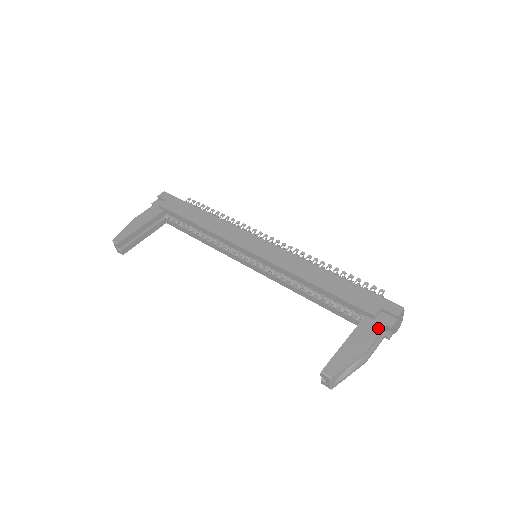
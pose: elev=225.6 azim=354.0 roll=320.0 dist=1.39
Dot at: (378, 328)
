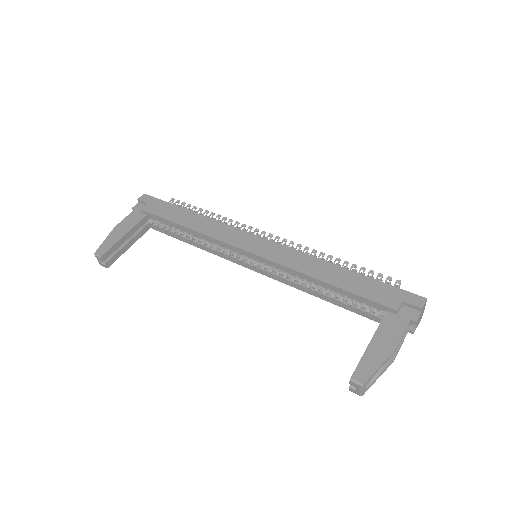
Dot at: (403, 324)
